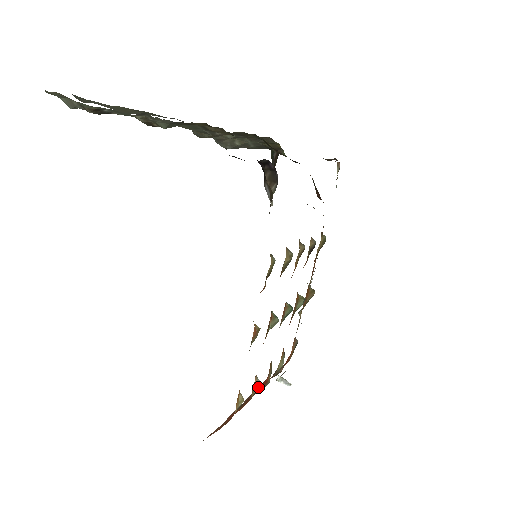
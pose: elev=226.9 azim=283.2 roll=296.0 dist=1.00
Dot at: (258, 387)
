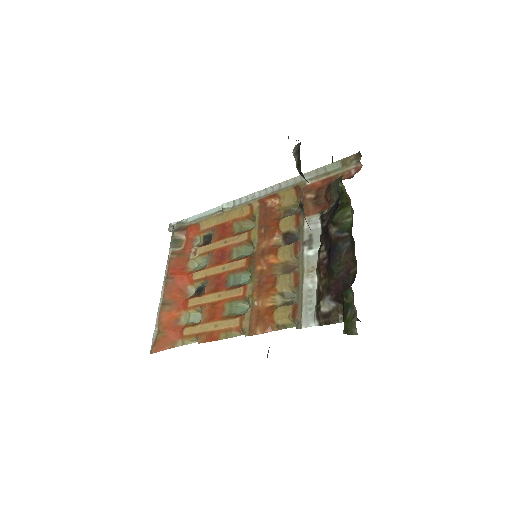
Dot at: (197, 312)
